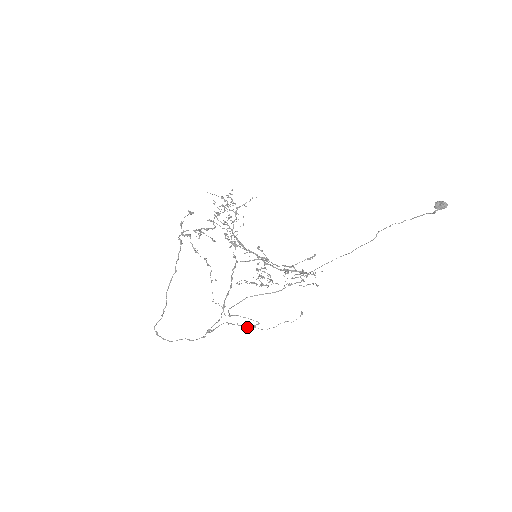
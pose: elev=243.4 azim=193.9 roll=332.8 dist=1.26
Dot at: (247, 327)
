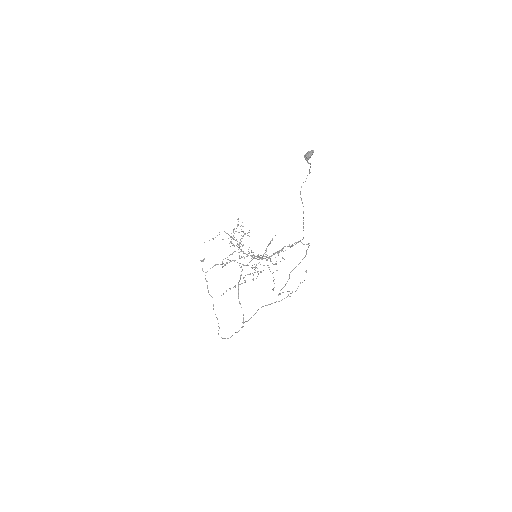
Dot at: (281, 300)
